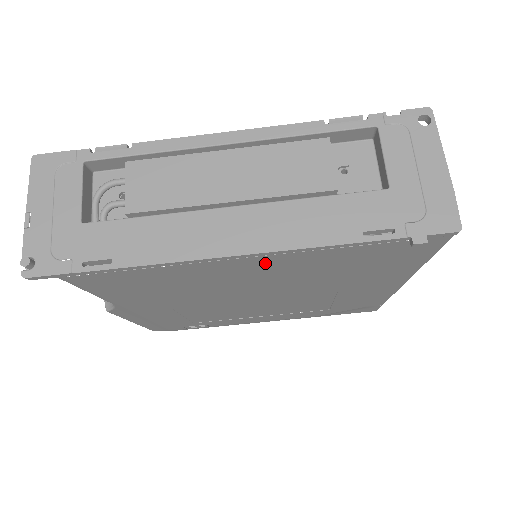
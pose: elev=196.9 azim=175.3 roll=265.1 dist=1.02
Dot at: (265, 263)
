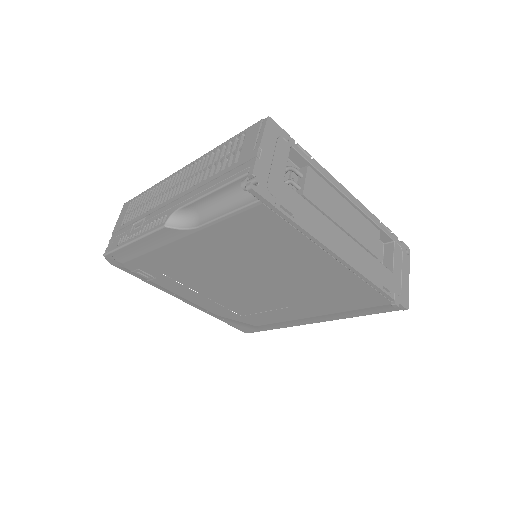
Dot at: (333, 270)
